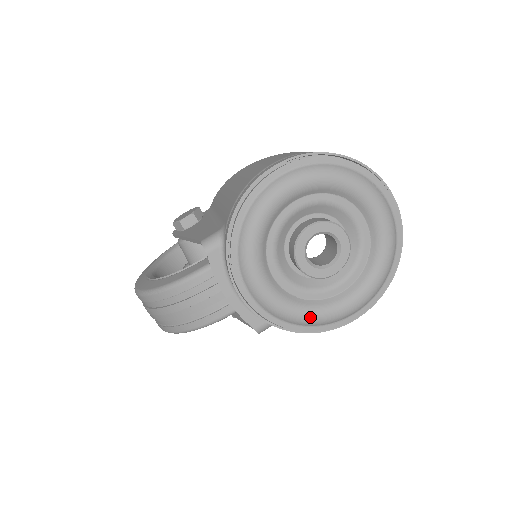
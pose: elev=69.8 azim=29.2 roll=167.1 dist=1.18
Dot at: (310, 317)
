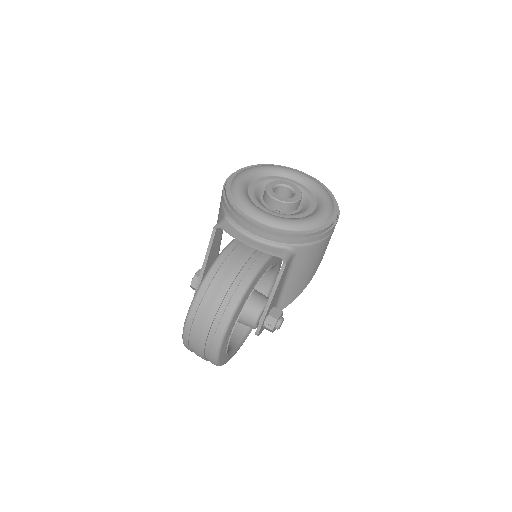
Dot at: (305, 221)
